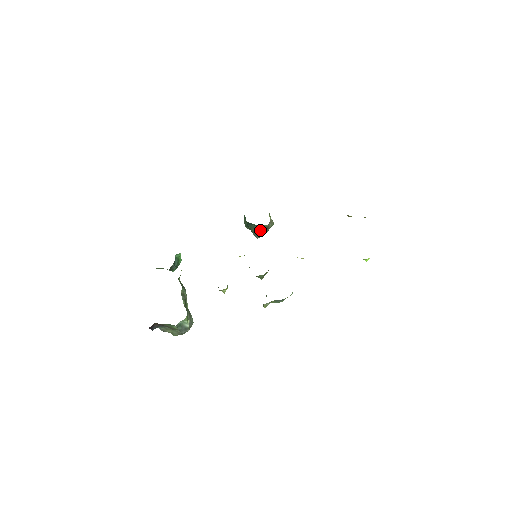
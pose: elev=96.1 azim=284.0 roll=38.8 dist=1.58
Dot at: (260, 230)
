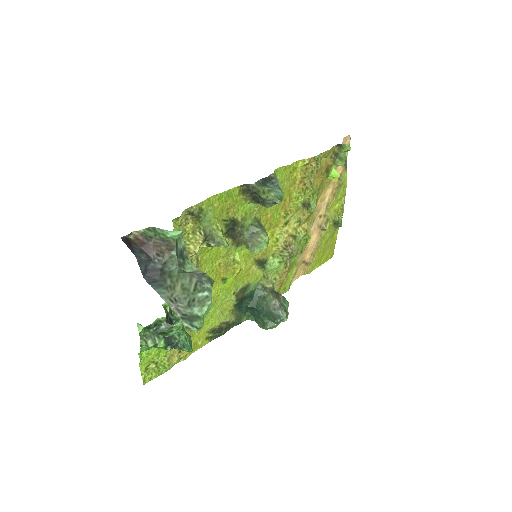
Dot at: (269, 295)
